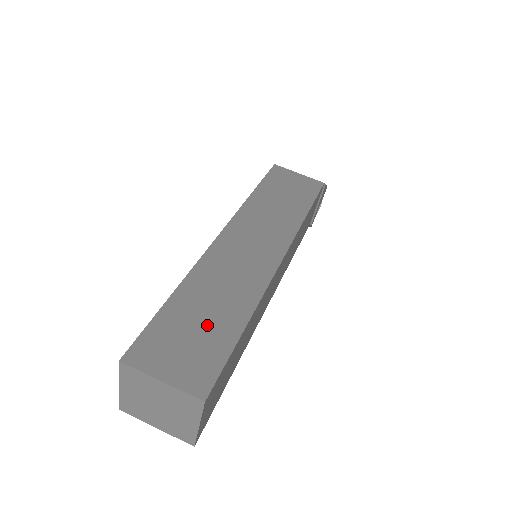
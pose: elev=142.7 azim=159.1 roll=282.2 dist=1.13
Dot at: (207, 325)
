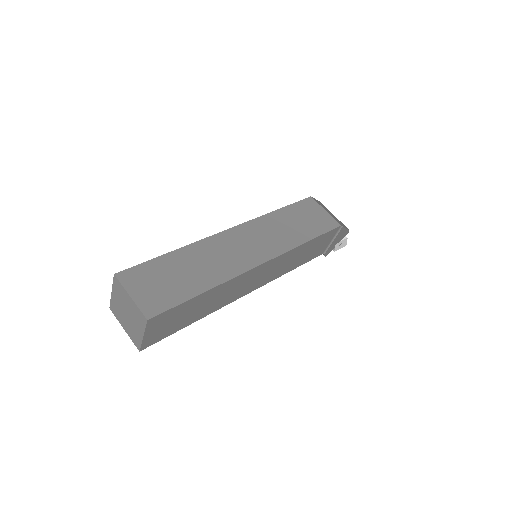
Dot at: (180, 280)
